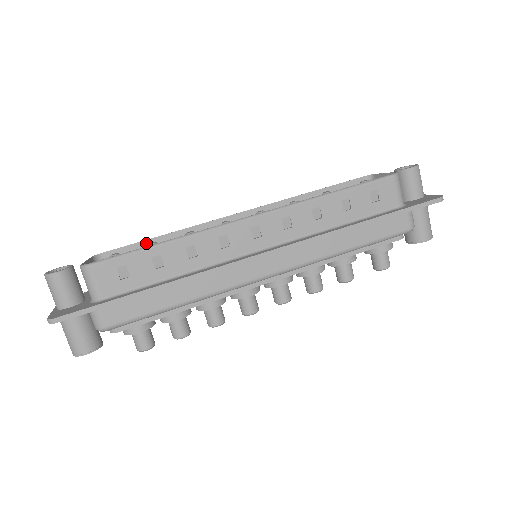
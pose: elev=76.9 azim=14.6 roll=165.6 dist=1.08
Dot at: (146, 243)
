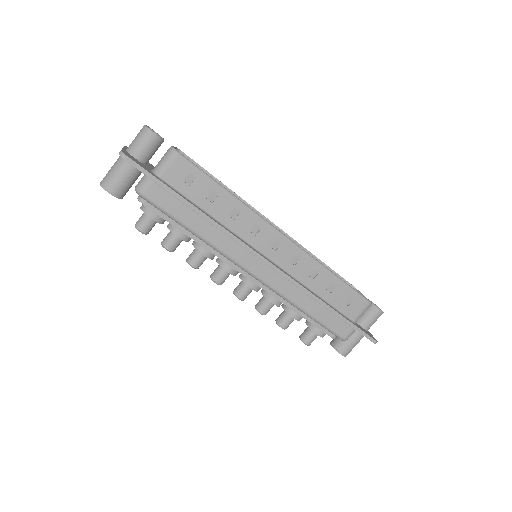
Dot at: occluded
